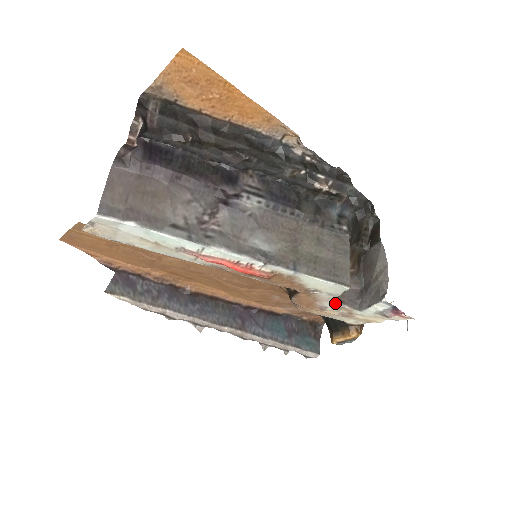
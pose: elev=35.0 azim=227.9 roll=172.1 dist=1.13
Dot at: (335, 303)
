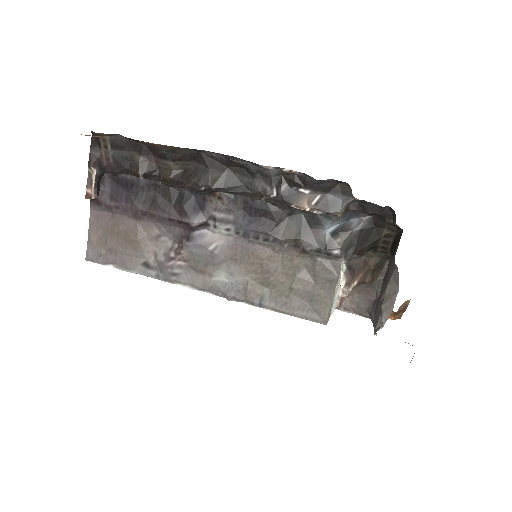
Dot at: occluded
